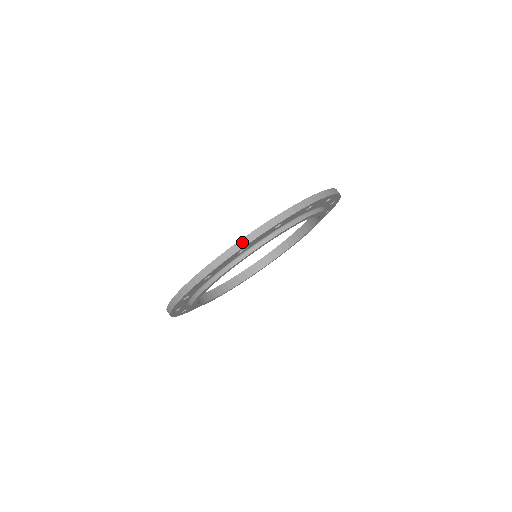
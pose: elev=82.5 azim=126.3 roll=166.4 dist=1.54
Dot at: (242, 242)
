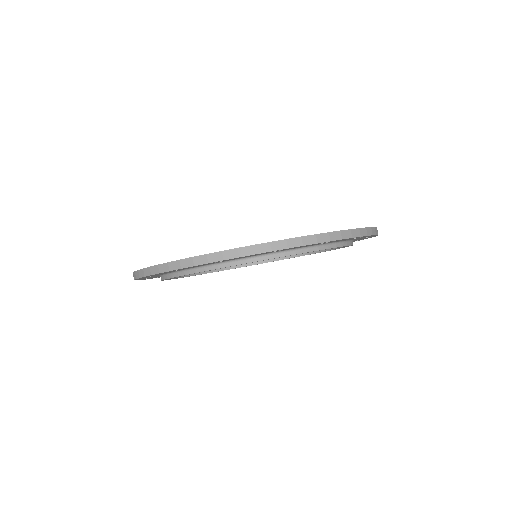
Dot at: (223, 254)
